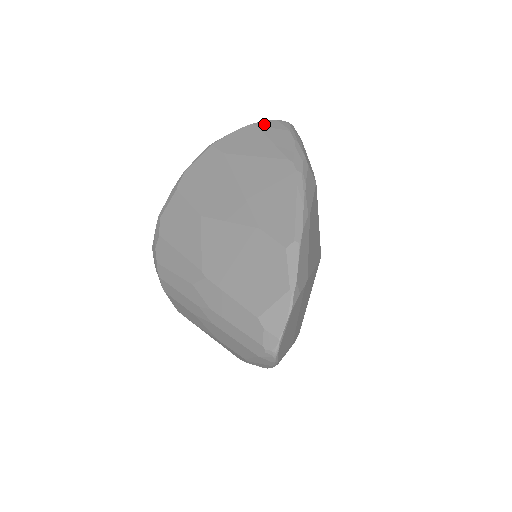
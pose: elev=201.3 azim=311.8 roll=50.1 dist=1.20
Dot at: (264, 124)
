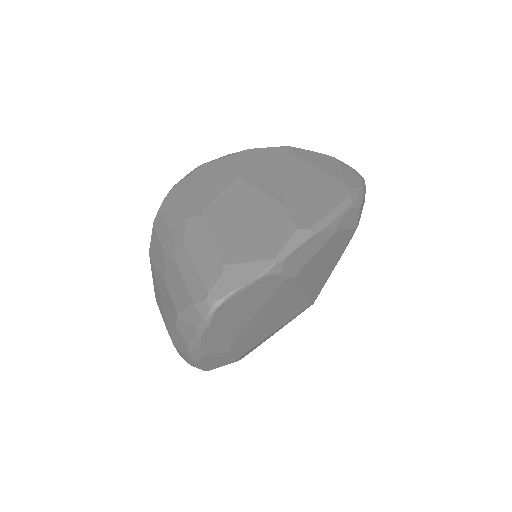
Dot at: (343, 163)
